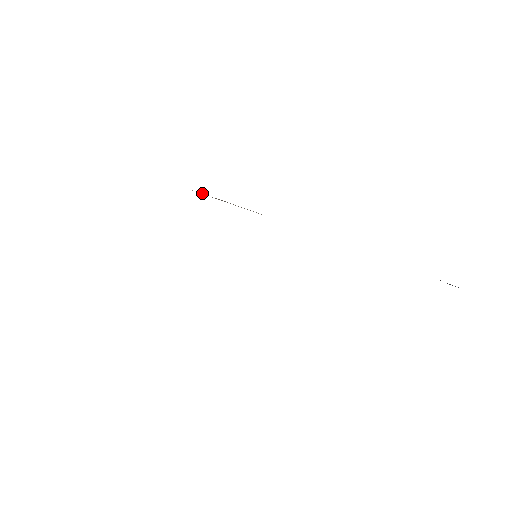
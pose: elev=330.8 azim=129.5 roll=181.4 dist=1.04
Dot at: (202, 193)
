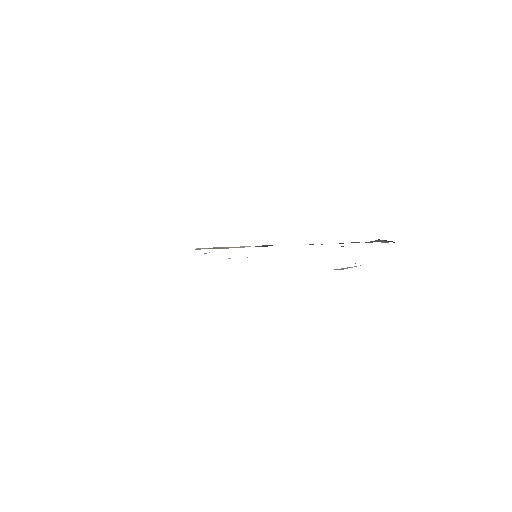
Dot at: (202, 248)
